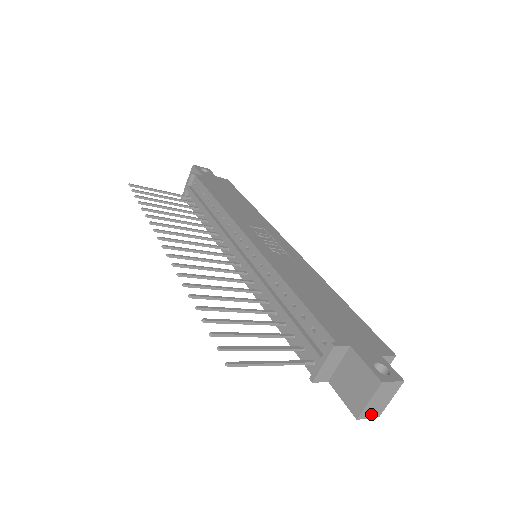
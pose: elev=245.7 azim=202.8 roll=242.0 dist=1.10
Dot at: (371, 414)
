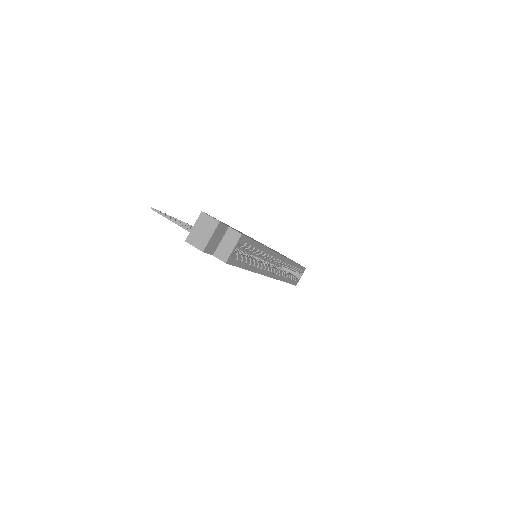
Dot at: (196, 243)
